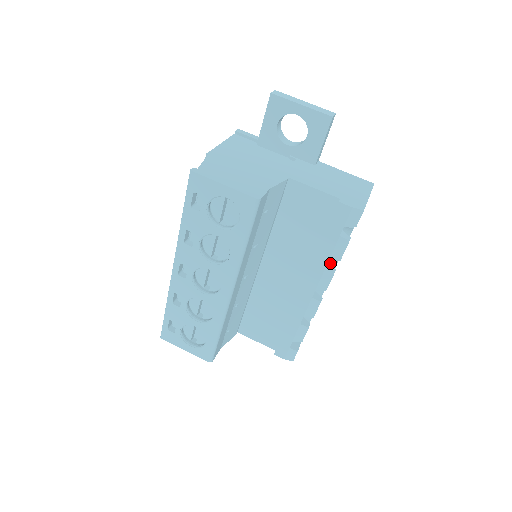
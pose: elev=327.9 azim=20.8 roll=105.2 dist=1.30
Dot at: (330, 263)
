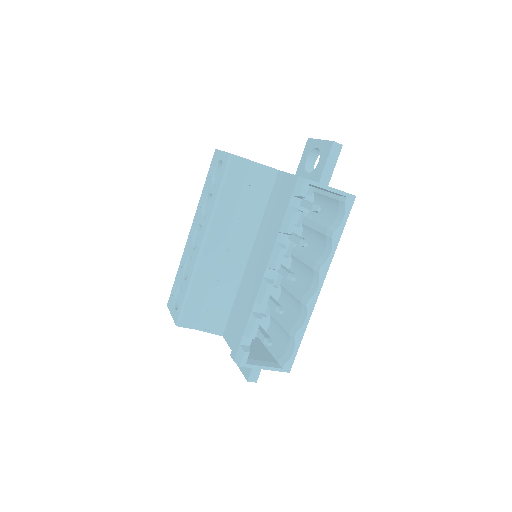
Dot at: (314, 283)
